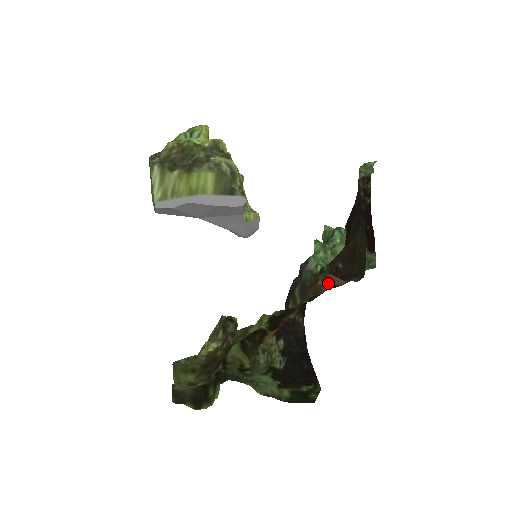
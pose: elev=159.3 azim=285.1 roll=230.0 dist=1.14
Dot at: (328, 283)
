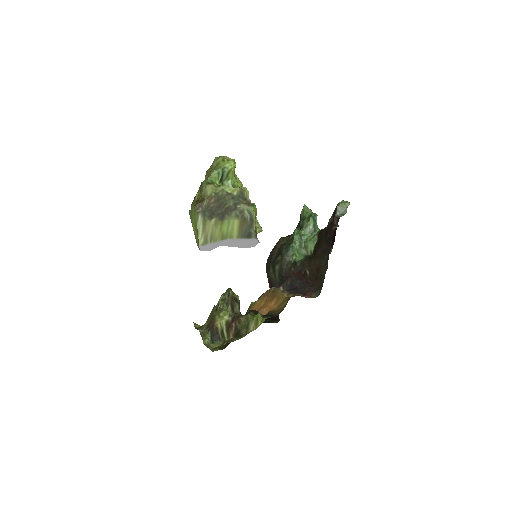
Dot at: (298, 295)
